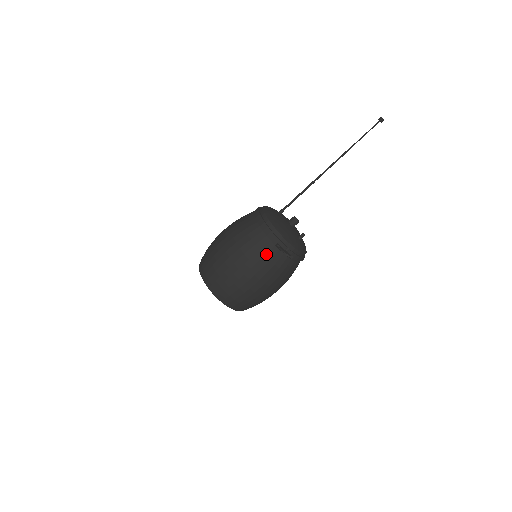
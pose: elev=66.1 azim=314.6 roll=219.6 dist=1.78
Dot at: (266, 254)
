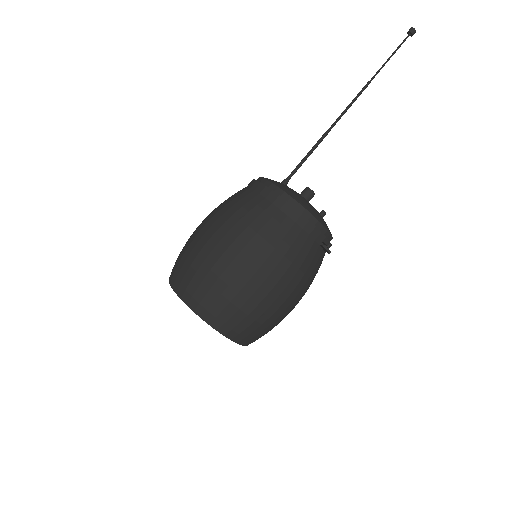
Dot at: (311, 262)
